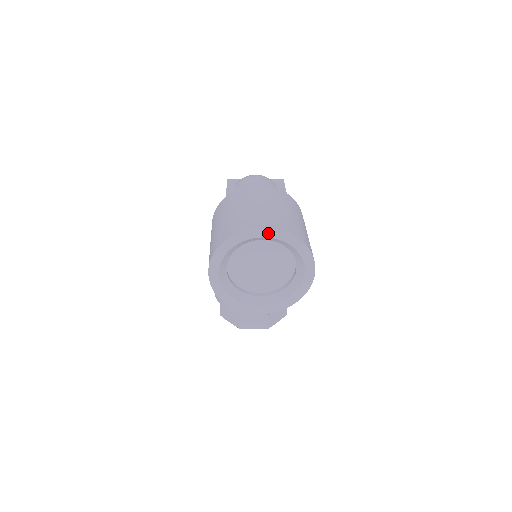
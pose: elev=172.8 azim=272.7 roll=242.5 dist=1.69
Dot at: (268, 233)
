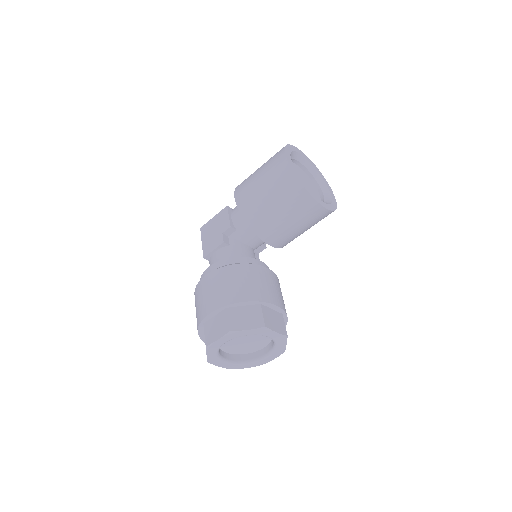
Dot at: (305, 157)
